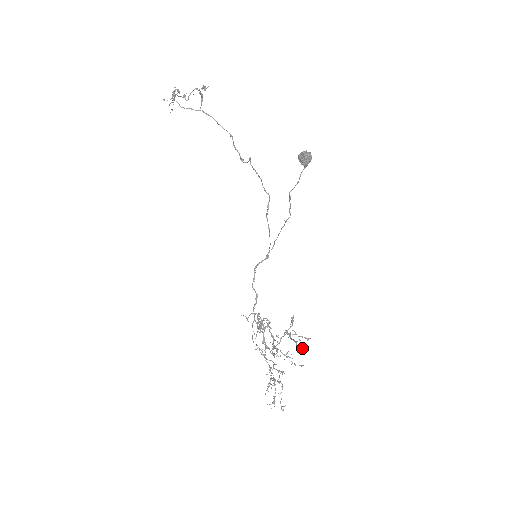
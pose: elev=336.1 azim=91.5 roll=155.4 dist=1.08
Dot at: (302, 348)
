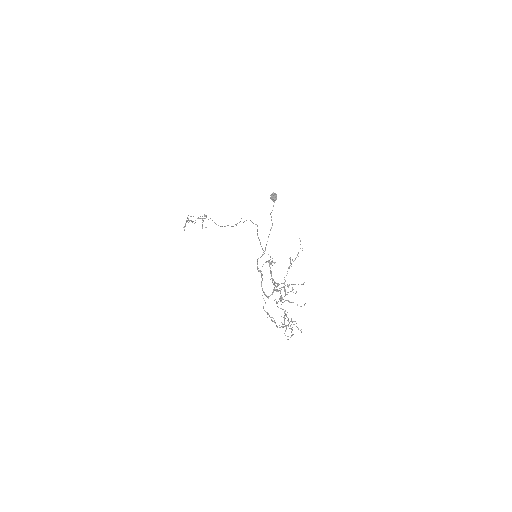
Dot at: (302, 250)
